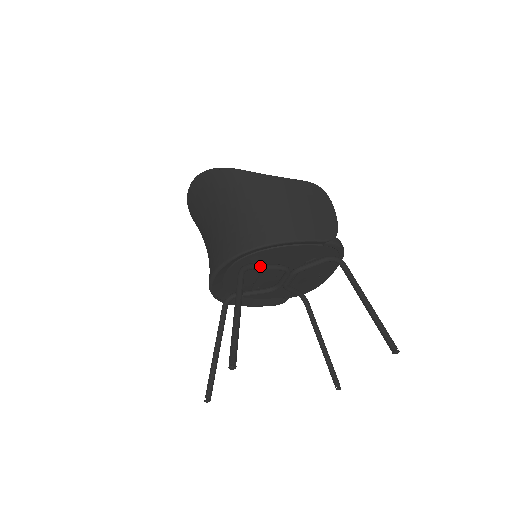
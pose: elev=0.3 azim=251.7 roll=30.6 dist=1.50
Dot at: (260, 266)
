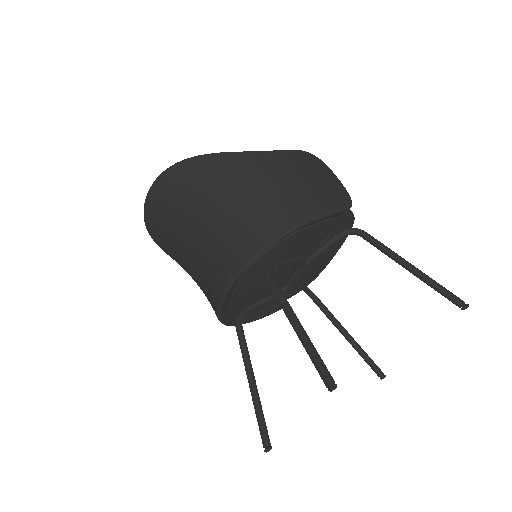
Dot at: (281, 261)
